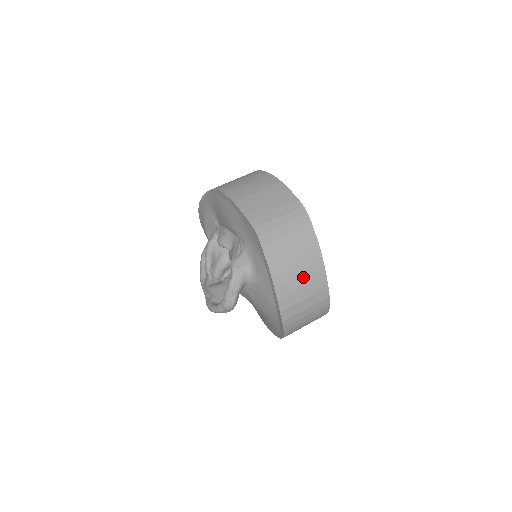
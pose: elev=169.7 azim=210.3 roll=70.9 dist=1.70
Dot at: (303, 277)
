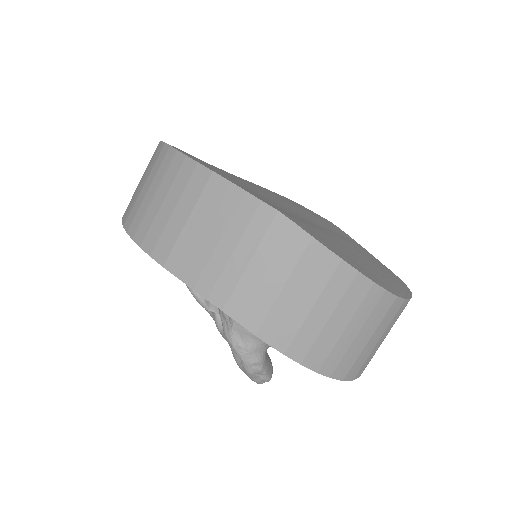
Dot at: (349, 324)
